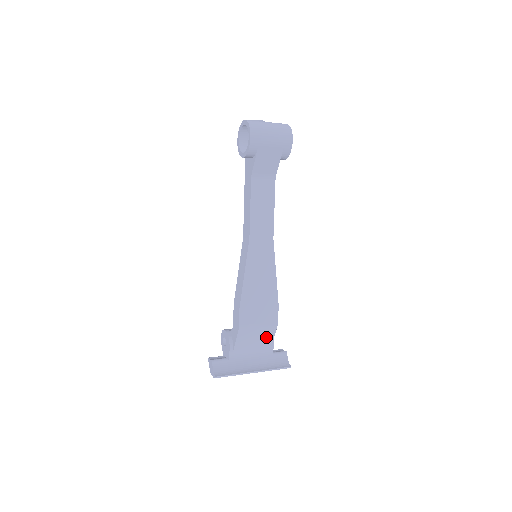
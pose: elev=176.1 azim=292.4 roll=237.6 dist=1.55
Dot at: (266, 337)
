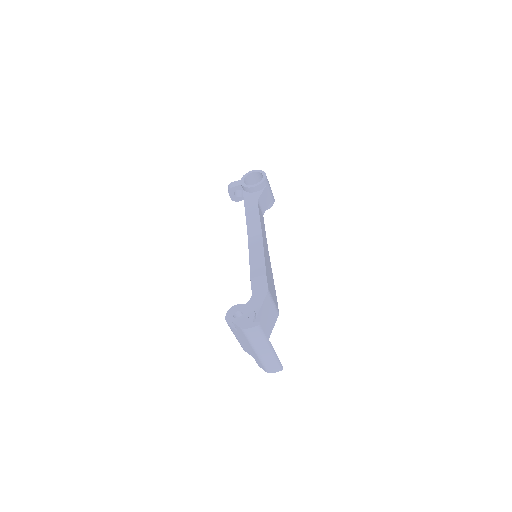
Dot at: (271, 323)
